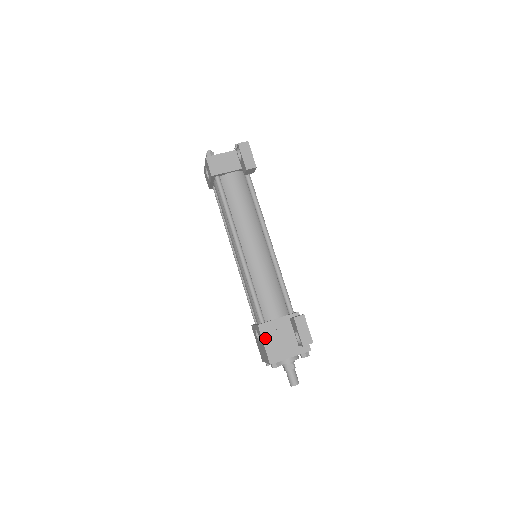
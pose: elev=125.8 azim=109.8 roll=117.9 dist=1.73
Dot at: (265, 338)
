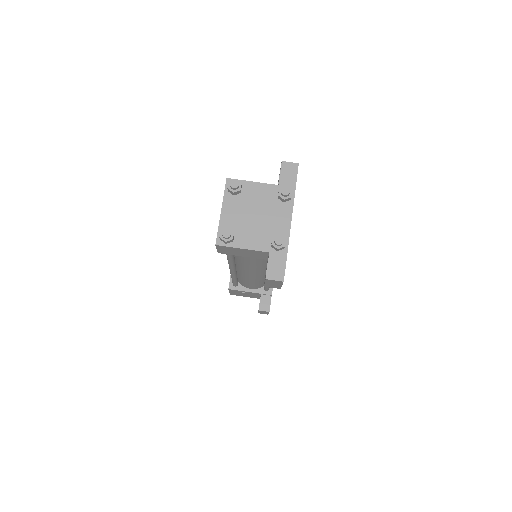
Dot at: occluded
